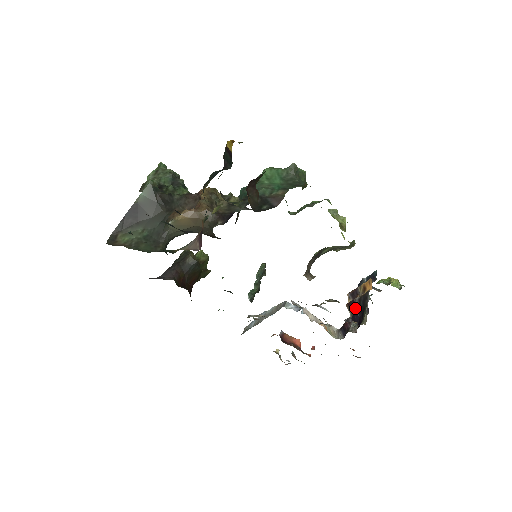
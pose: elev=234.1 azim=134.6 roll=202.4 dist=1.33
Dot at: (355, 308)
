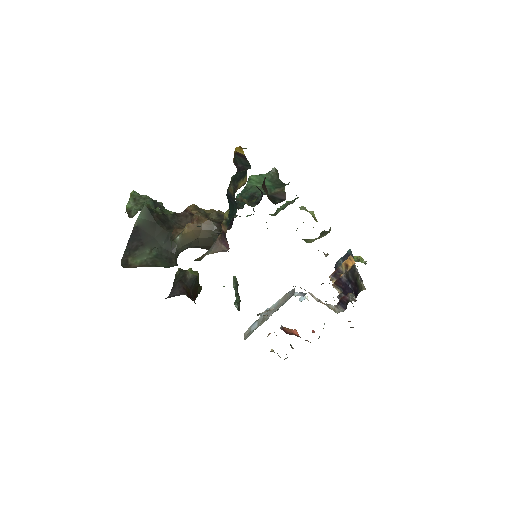
Dot at: (344, 284)
